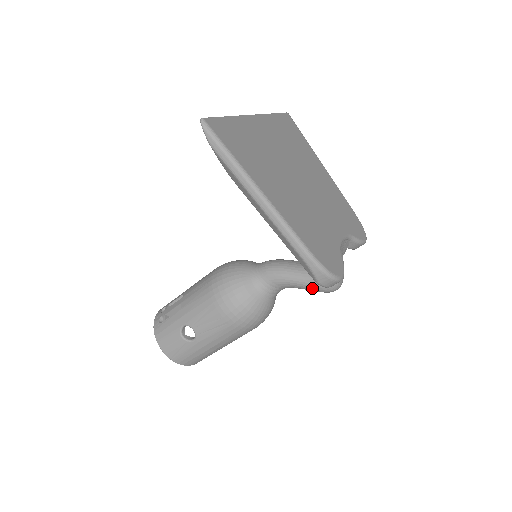
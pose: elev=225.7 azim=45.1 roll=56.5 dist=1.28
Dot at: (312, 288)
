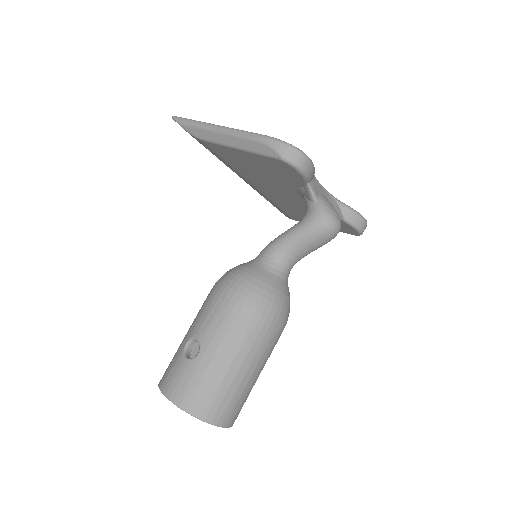
Dot at: (307, 229)
